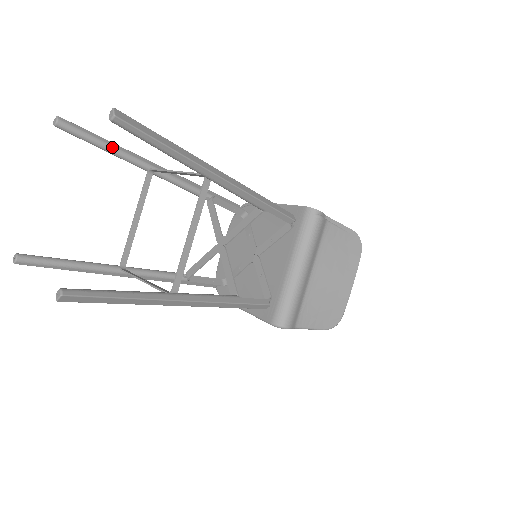
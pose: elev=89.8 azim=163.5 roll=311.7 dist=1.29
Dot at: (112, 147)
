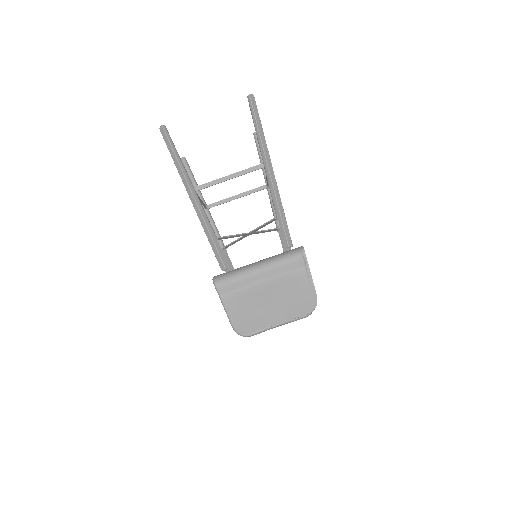
Dot at: occluded
